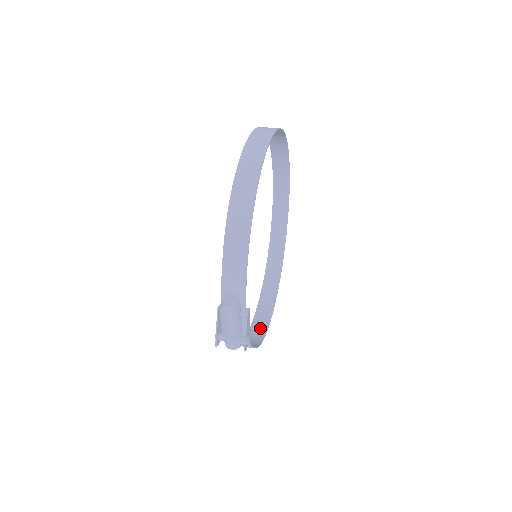
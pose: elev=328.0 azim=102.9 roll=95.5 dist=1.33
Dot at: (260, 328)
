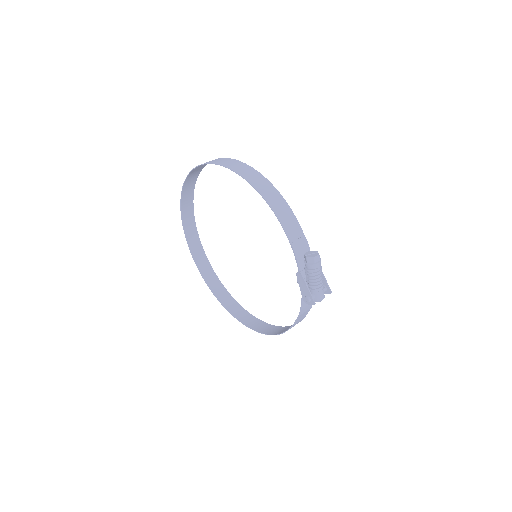
Dot at: (269, 329)
